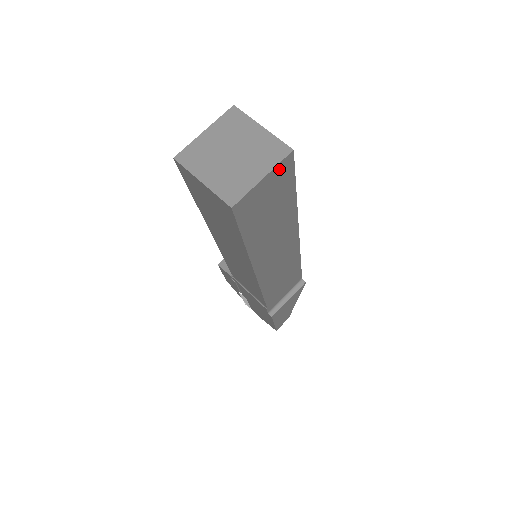
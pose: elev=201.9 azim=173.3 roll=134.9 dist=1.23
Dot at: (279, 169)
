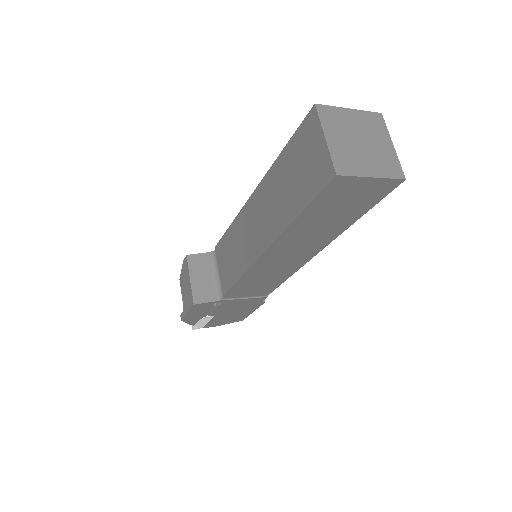
Dot at: occluded
